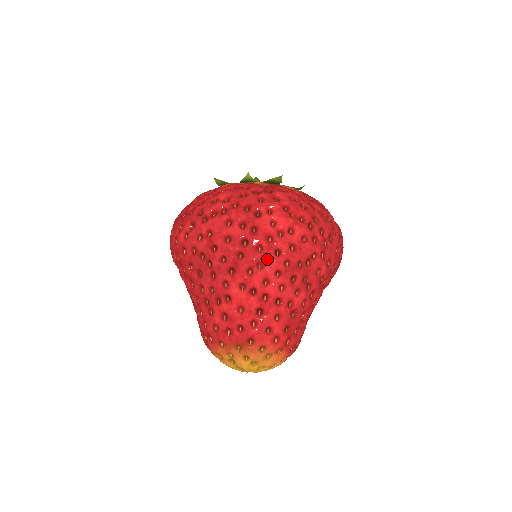
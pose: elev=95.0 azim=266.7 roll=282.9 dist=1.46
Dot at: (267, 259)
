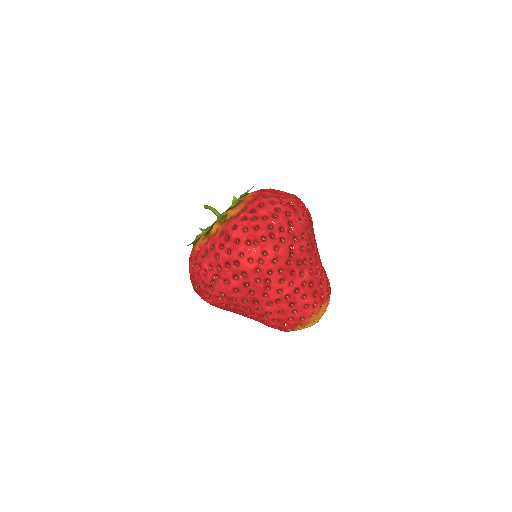
Dot at: (268, 281)
